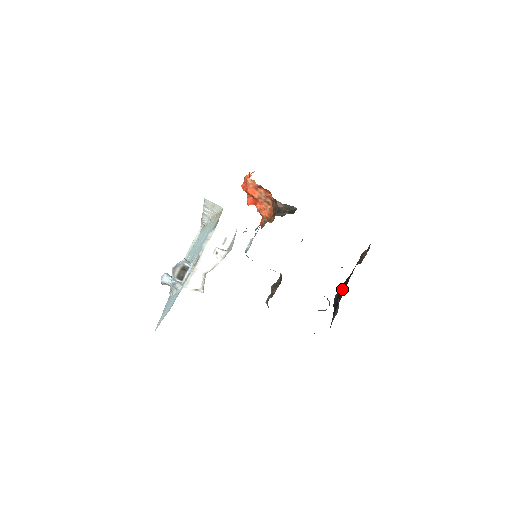
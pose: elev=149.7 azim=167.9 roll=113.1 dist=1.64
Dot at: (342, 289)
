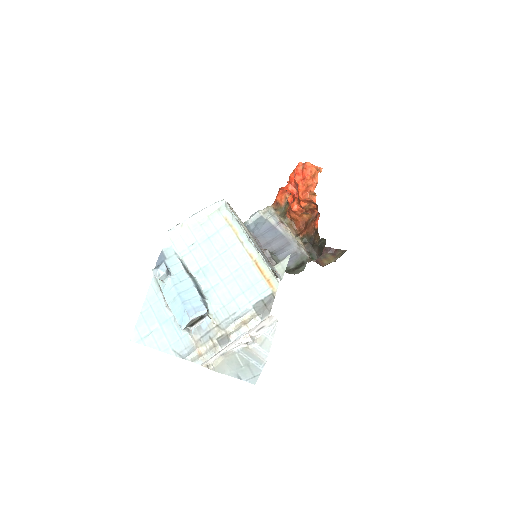
Dot at: occluded
